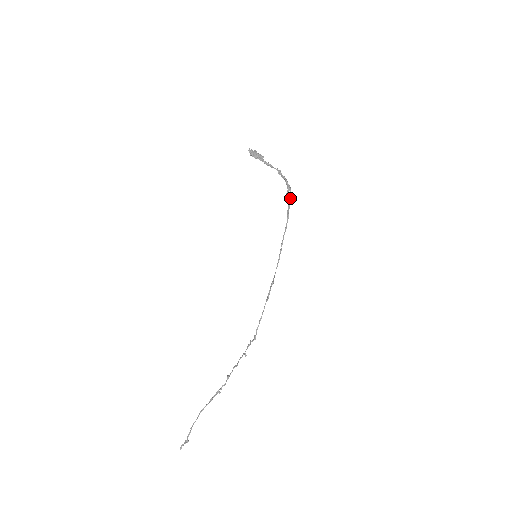
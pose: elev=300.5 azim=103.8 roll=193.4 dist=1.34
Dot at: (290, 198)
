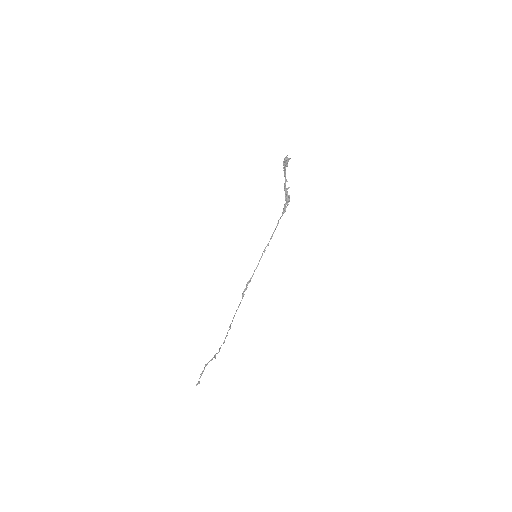
Dot at: (283, 210)
